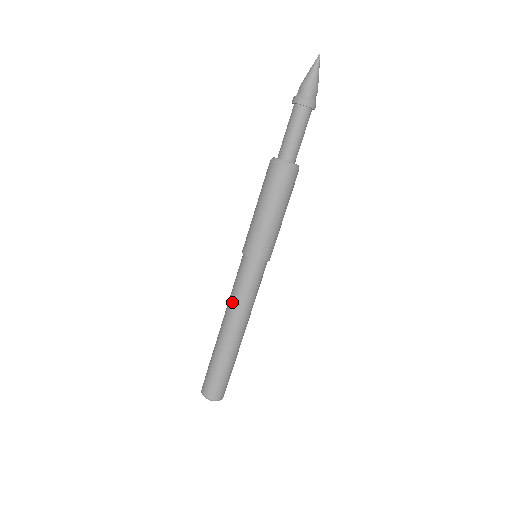
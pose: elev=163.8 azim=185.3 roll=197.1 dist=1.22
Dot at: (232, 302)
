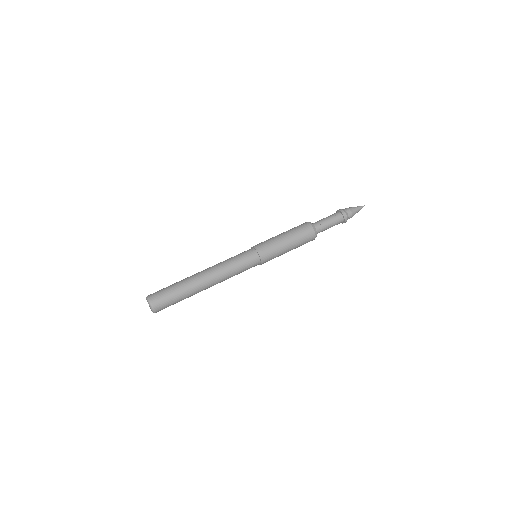
Dot at: (221, 262)
